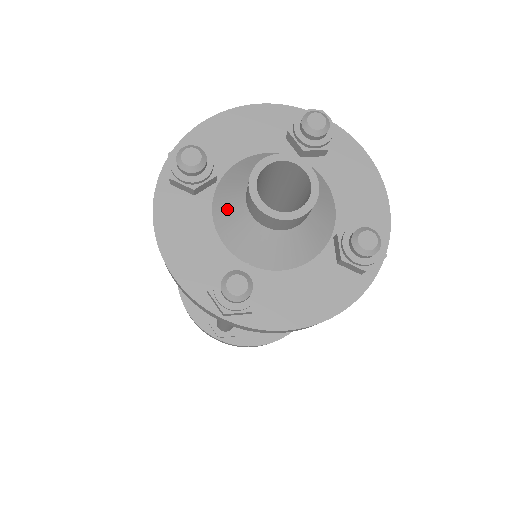
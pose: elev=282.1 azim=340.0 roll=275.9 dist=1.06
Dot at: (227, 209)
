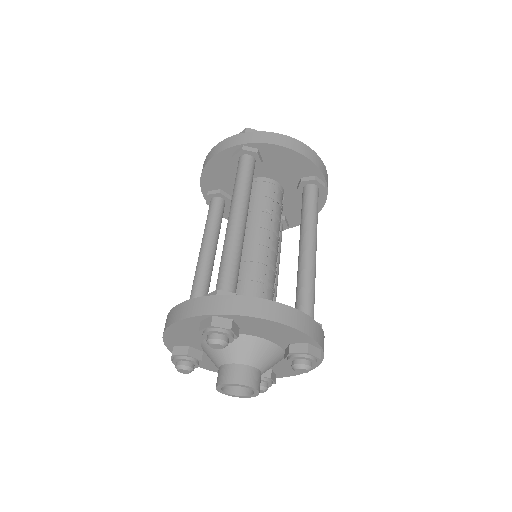
Dot at: occluded
